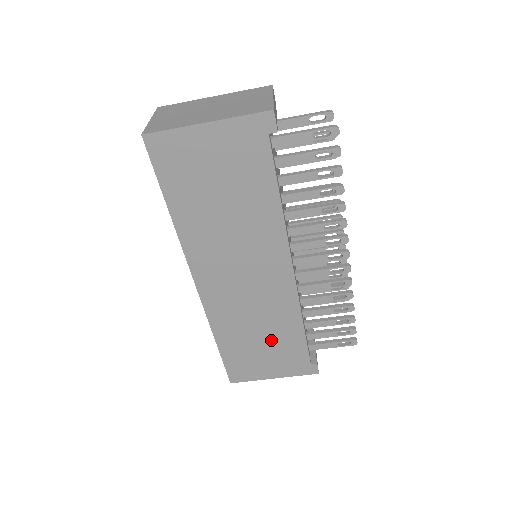
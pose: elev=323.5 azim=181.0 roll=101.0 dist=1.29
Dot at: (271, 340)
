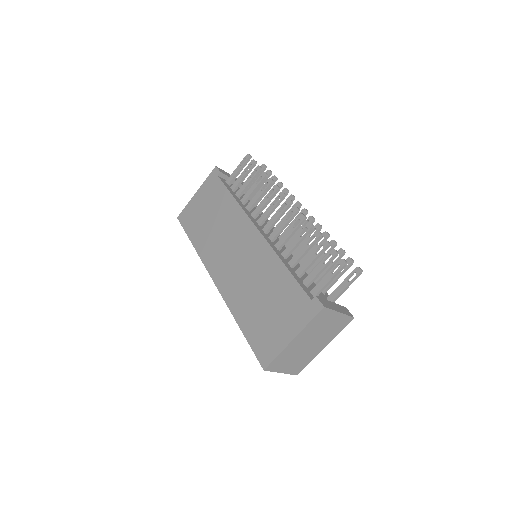
Dot at: (271, 295)
